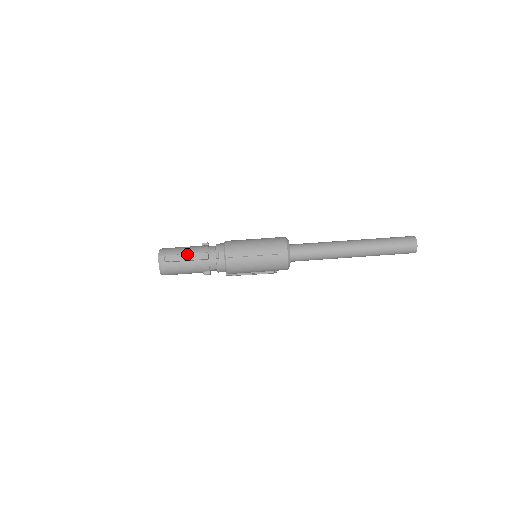
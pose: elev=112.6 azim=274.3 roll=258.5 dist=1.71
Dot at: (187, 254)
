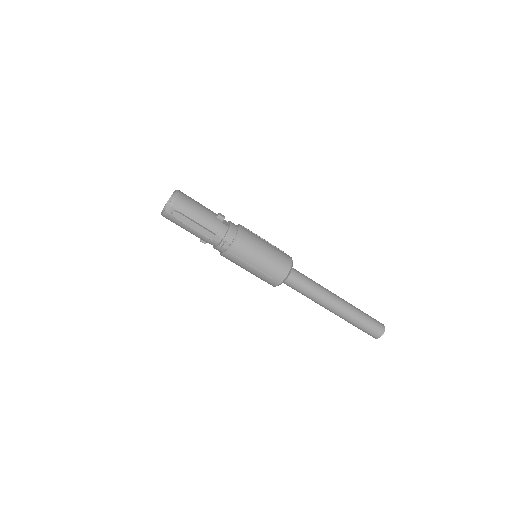
Dot at: (196, 224)
